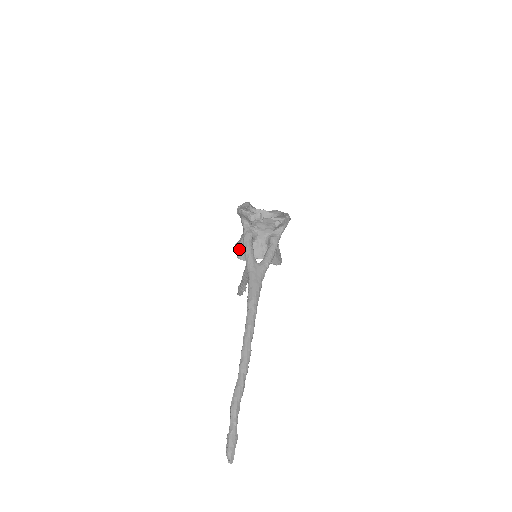
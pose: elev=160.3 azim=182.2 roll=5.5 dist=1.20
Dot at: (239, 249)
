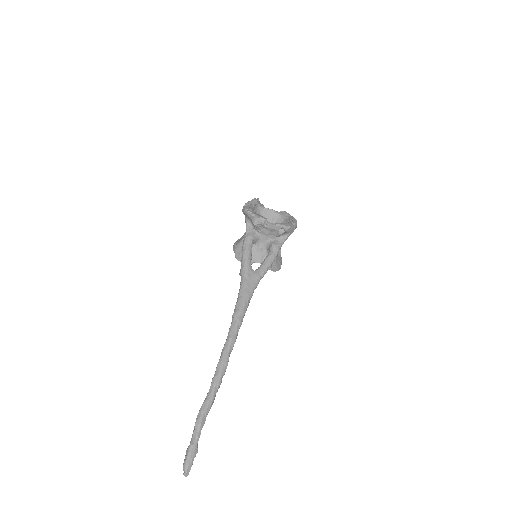
Dot at: (238, 249)
